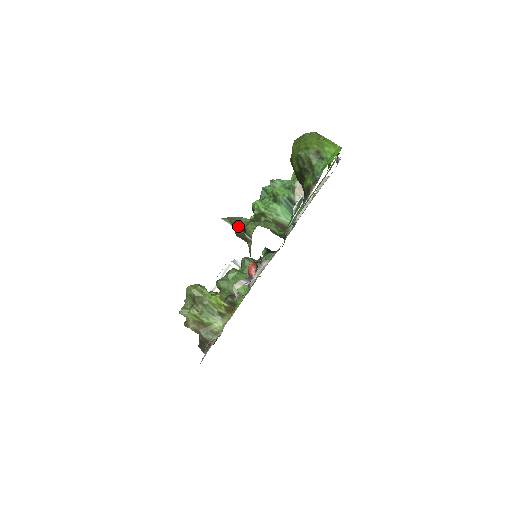
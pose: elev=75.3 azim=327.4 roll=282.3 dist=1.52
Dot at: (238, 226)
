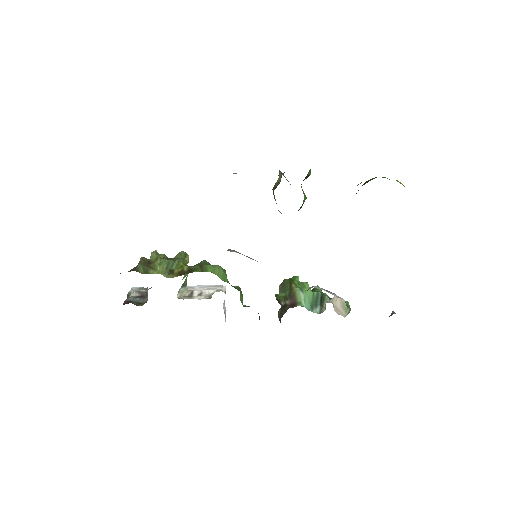
Dot at: (283, 175)
